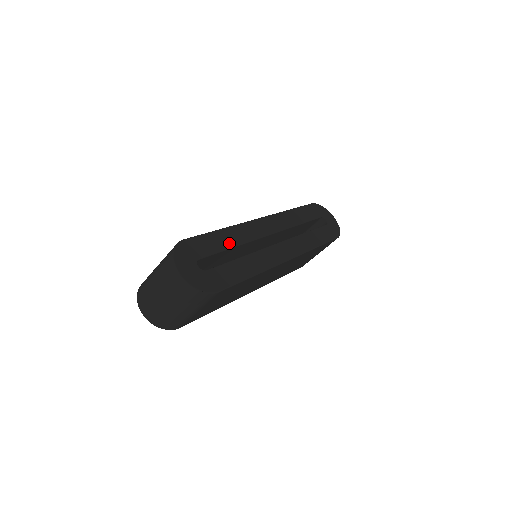
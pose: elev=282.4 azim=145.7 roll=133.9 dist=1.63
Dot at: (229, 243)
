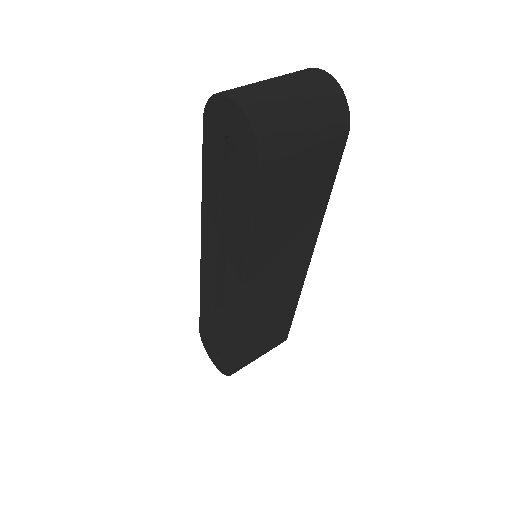
Dot at: occluded
